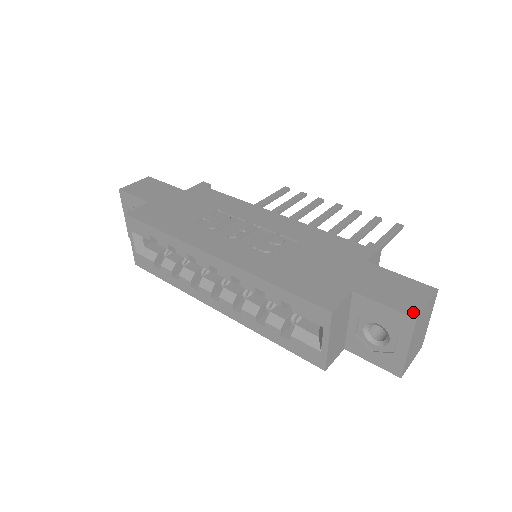
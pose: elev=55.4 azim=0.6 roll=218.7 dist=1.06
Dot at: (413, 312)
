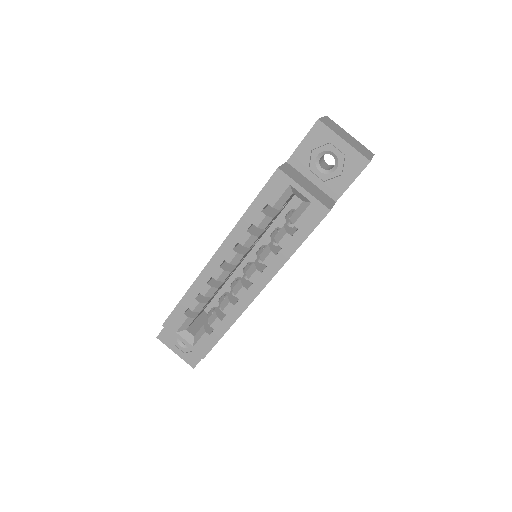
Dot at: (316, 123)
